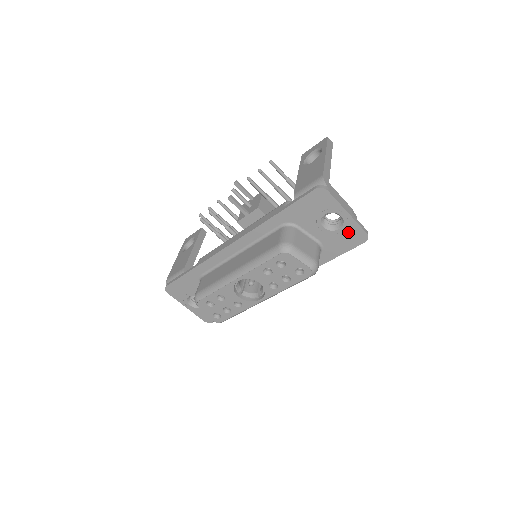
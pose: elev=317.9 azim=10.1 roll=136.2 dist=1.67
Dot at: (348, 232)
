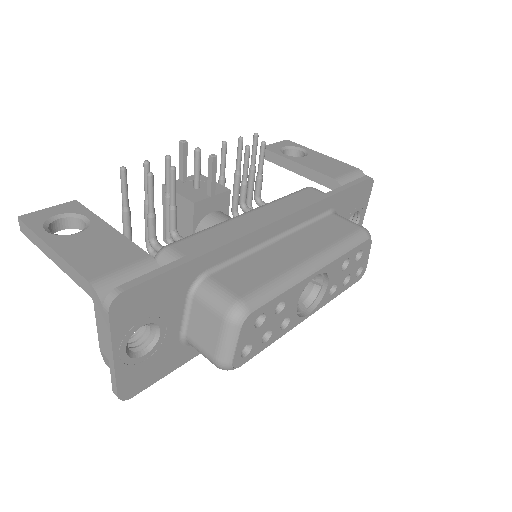
Dot at: occluded
